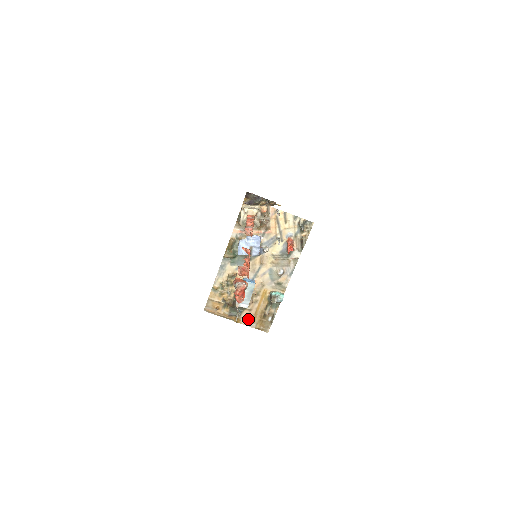
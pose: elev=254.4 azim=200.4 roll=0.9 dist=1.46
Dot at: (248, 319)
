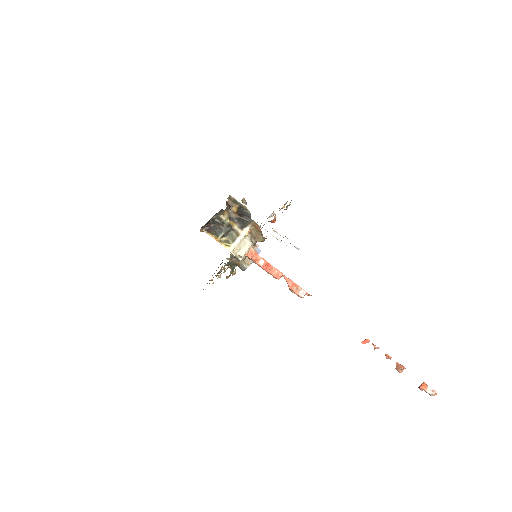
Dot at: occluded
